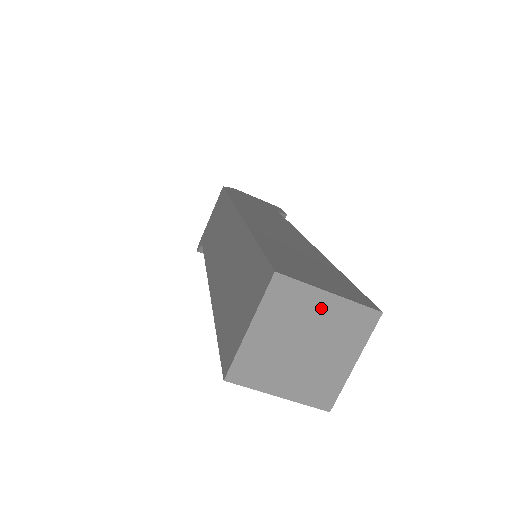
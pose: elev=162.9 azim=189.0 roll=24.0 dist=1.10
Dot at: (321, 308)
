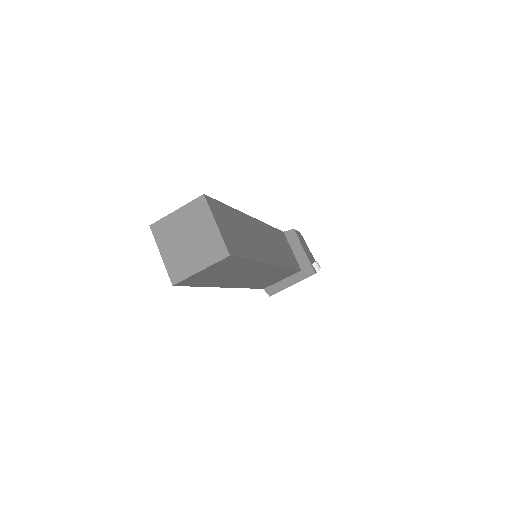
Dot at: (179, 219)
